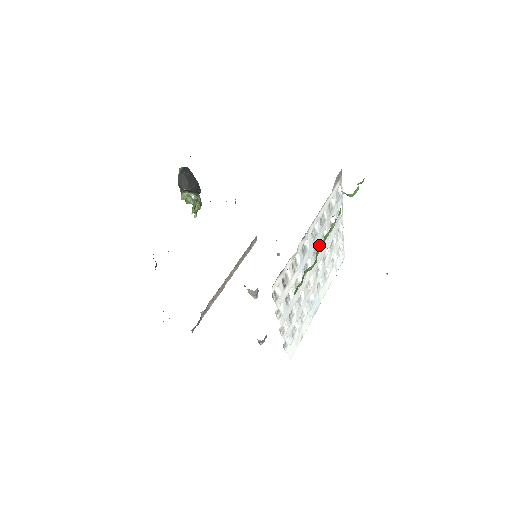
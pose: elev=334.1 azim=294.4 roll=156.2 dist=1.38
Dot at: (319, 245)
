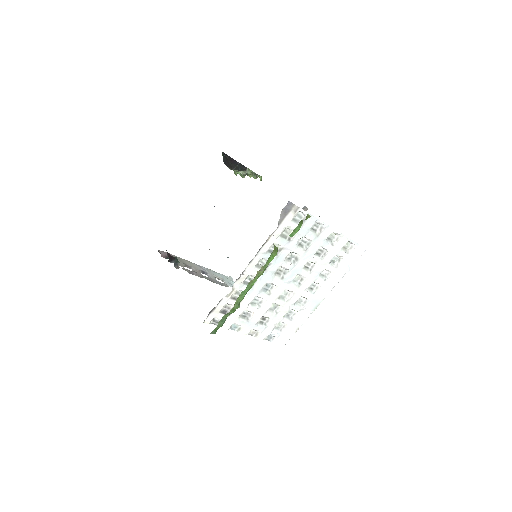
Dot at: (242, 292)
